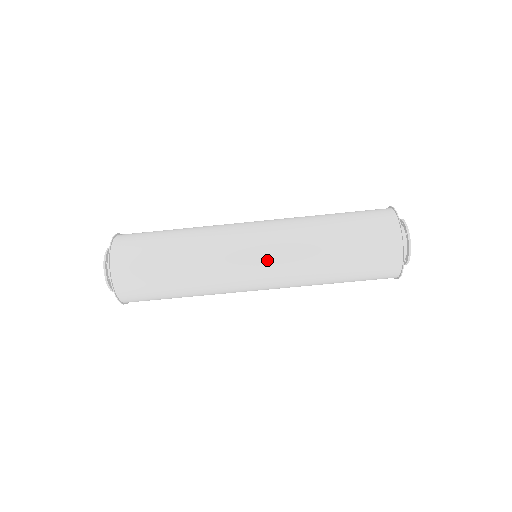
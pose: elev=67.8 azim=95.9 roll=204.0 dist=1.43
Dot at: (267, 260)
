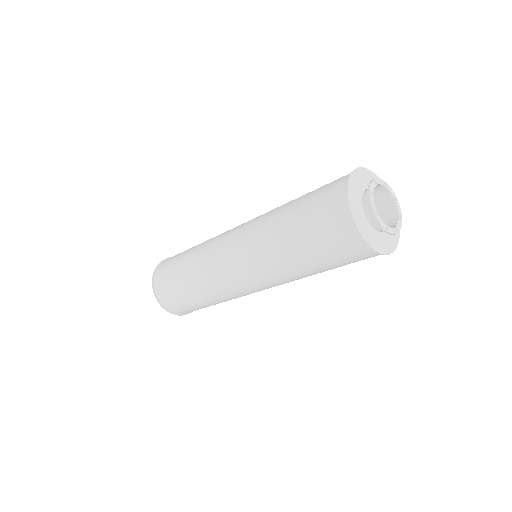
Dot at: (239, 256)
